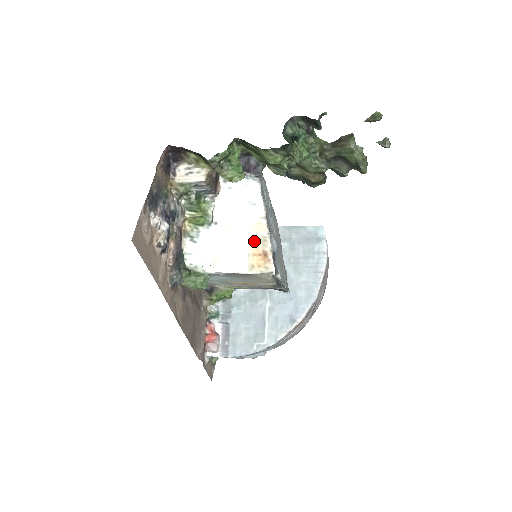
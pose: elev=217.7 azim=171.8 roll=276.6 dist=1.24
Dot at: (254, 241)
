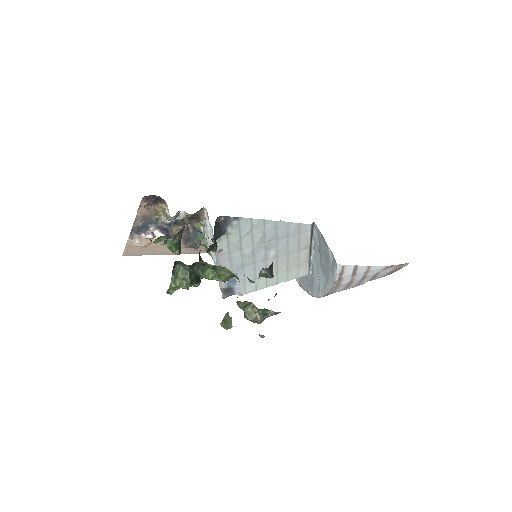
Dot at: occluded
